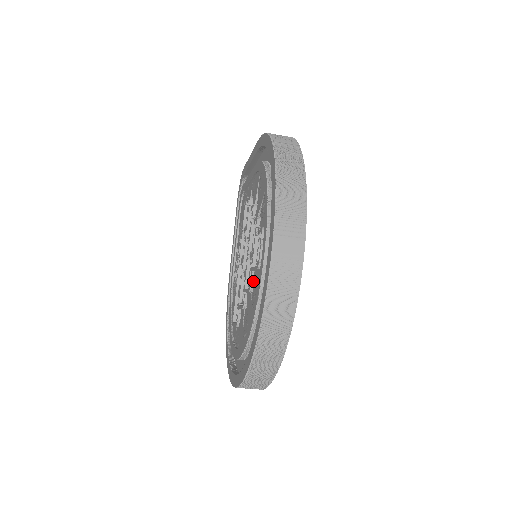
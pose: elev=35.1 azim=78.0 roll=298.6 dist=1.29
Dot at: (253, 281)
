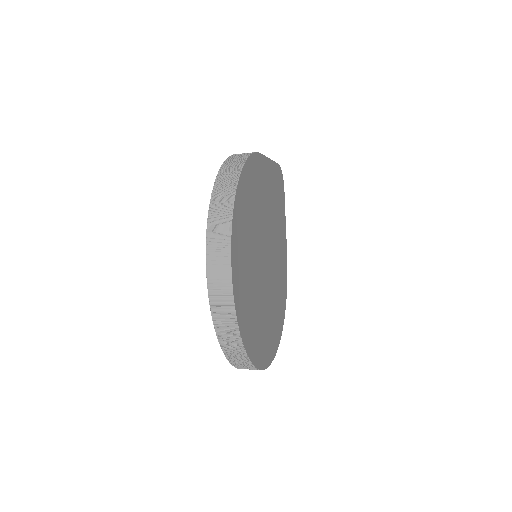
Dot at: occluded
